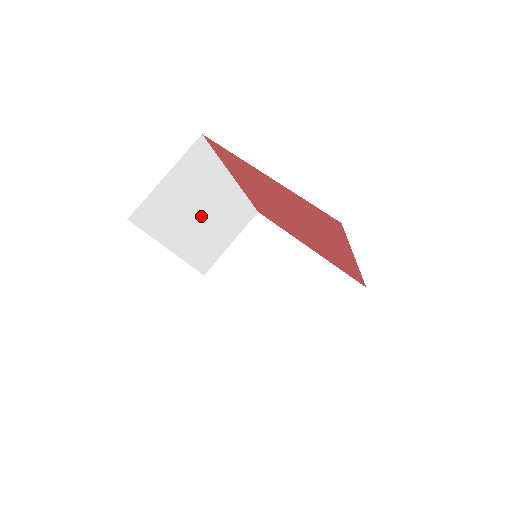
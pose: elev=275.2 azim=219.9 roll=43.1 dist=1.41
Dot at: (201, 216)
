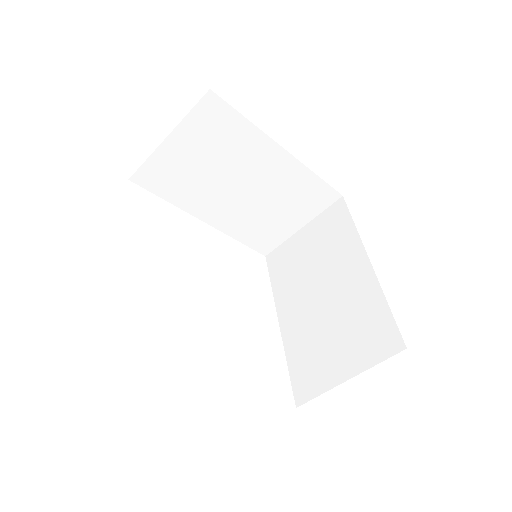
Dot at: (240, 189)
